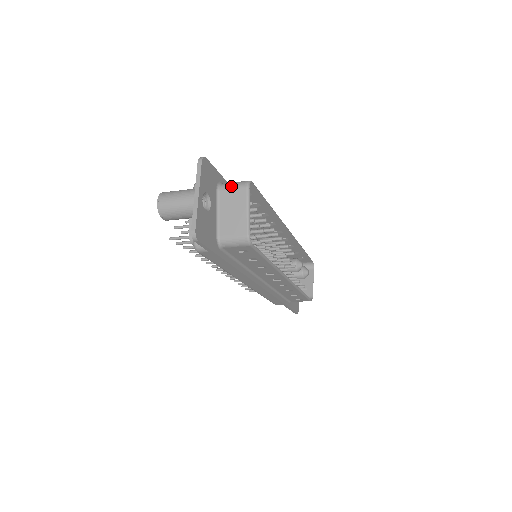
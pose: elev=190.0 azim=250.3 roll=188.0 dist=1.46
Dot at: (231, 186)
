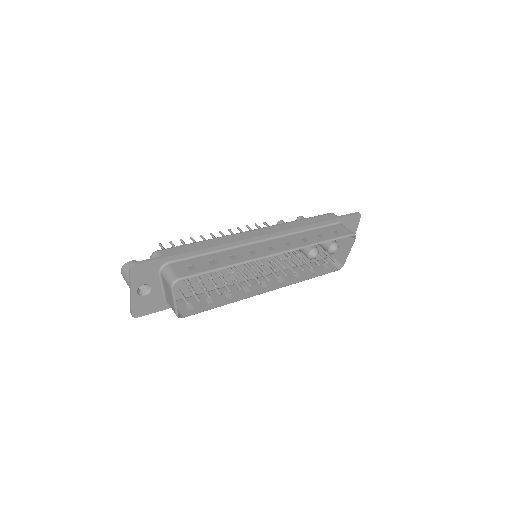
Dot at: (165, 277)
